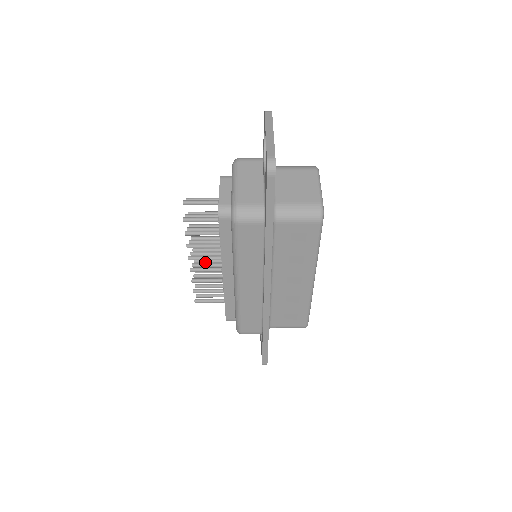
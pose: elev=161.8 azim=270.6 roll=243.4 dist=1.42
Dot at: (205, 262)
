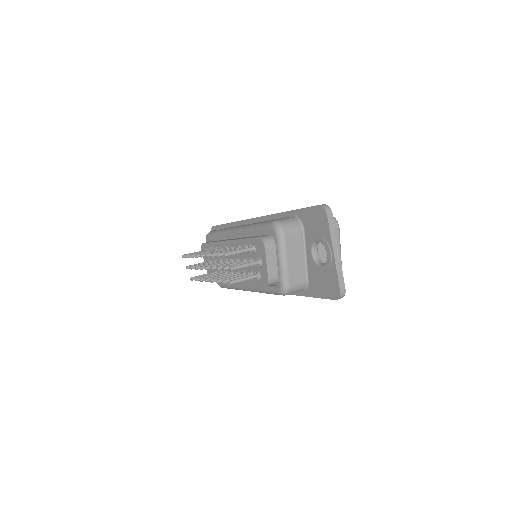
Dot at: occluded
